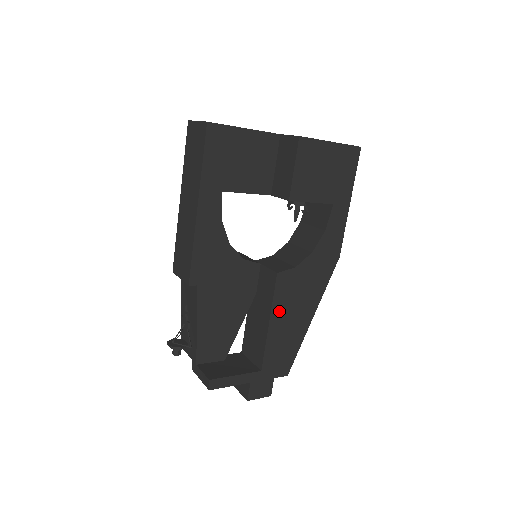
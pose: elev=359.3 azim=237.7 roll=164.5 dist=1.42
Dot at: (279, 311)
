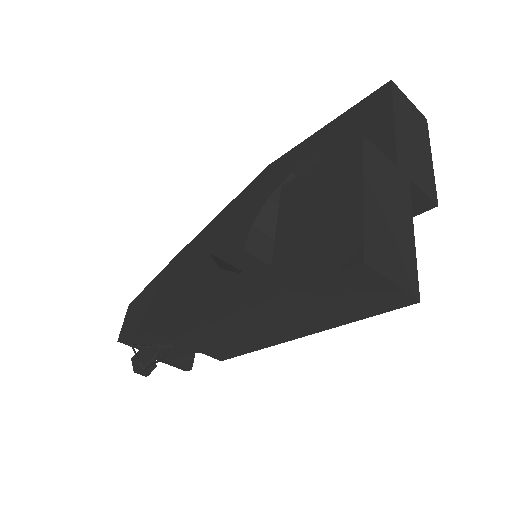
Dot at: occluded
